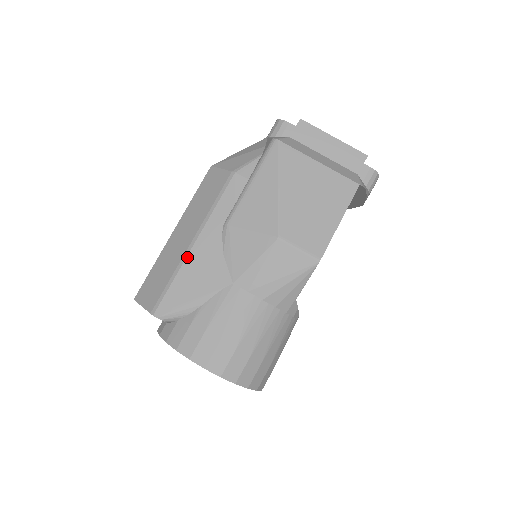
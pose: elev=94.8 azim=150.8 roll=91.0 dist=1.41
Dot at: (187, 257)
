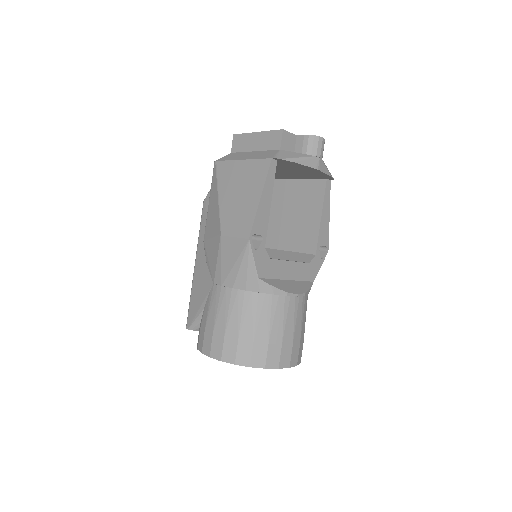
Dot at: (193, 277)
